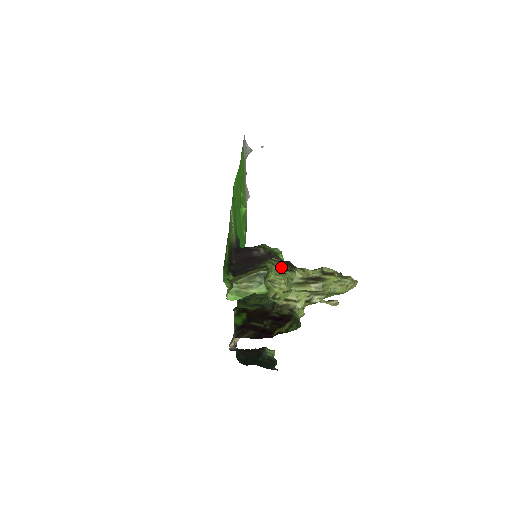
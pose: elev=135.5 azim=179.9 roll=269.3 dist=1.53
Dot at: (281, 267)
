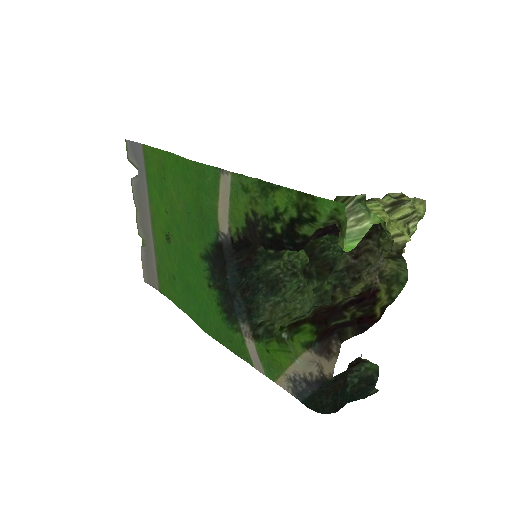
Dot at: occluded
